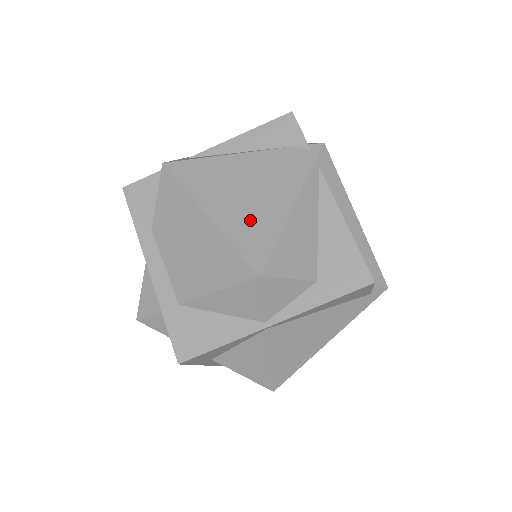
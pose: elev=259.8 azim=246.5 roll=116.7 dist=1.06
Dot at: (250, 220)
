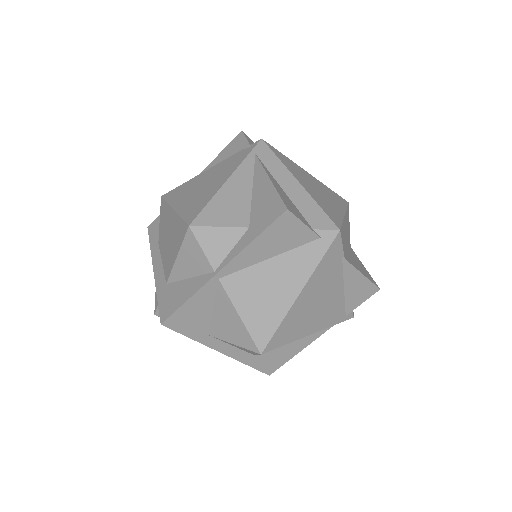
Dot at: (197, 200)
